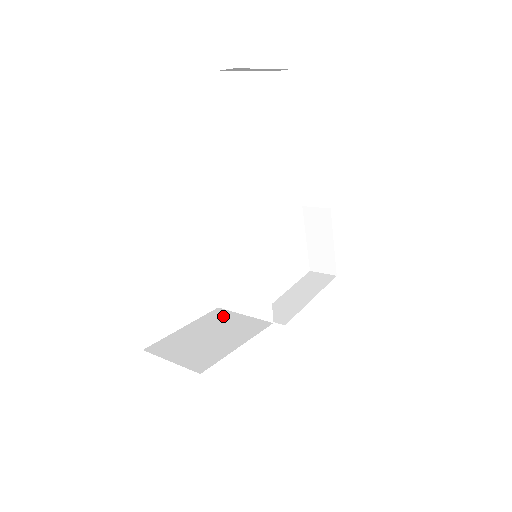
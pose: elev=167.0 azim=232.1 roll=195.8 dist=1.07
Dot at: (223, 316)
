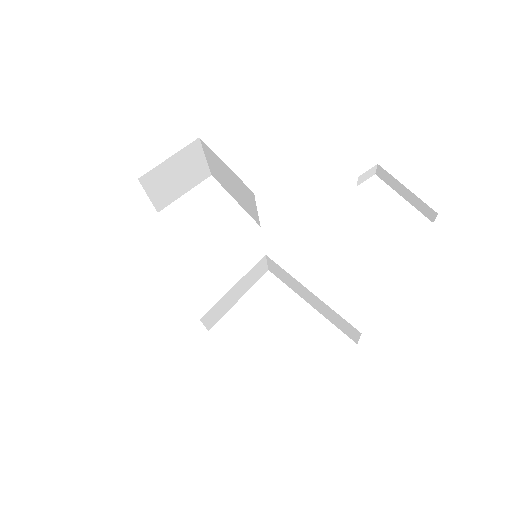
Dot at: occluded
